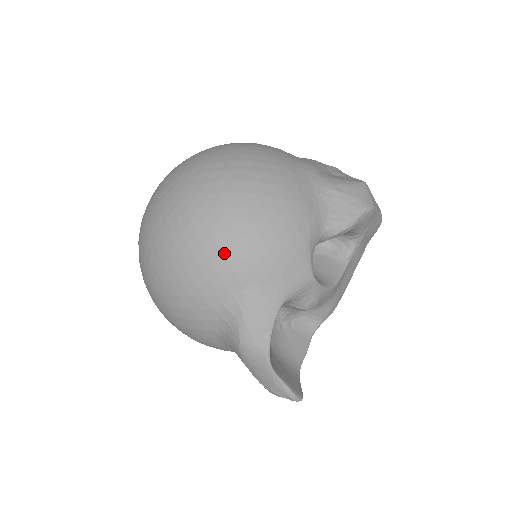
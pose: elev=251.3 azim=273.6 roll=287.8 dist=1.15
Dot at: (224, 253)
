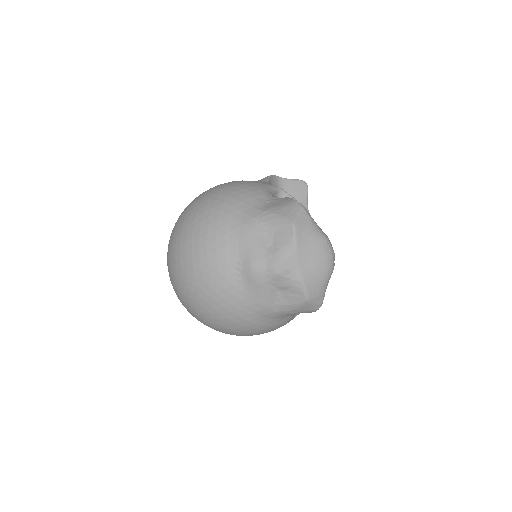
Dot at: occluded
